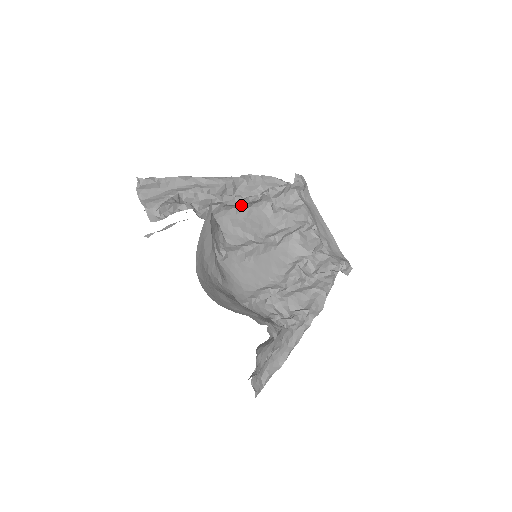
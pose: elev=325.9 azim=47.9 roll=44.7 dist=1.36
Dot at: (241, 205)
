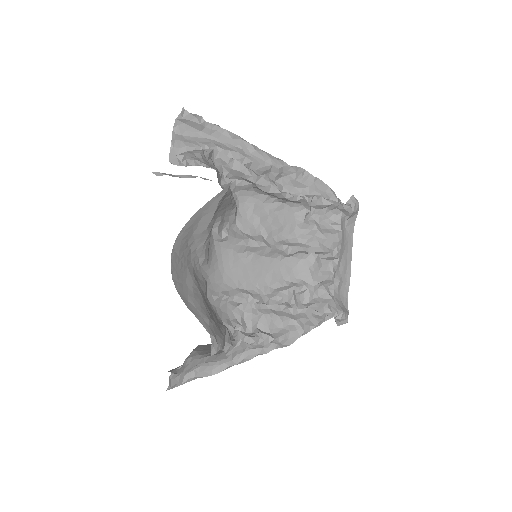
Dot at: (274, 196)
